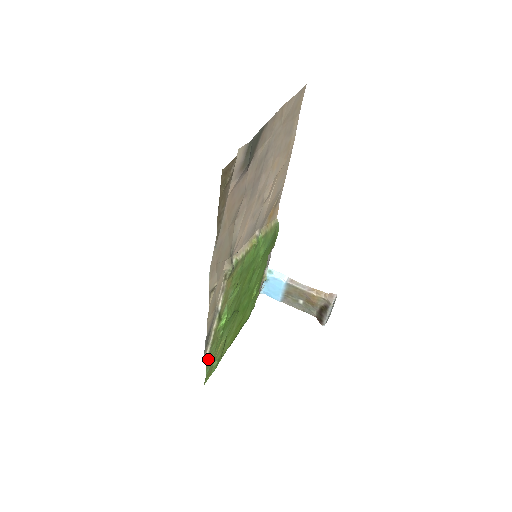
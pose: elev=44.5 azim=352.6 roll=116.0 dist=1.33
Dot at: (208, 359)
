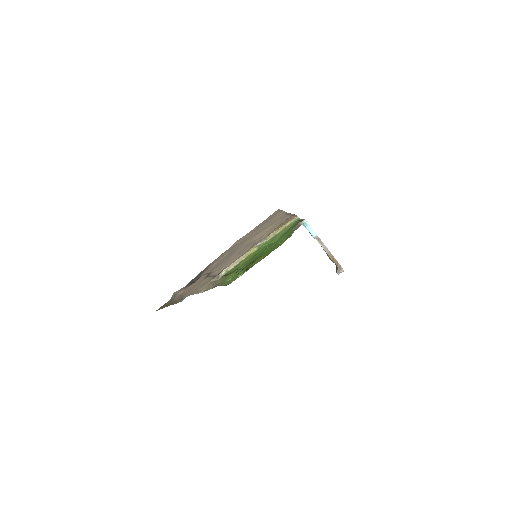
Dot at: (225, 284)
